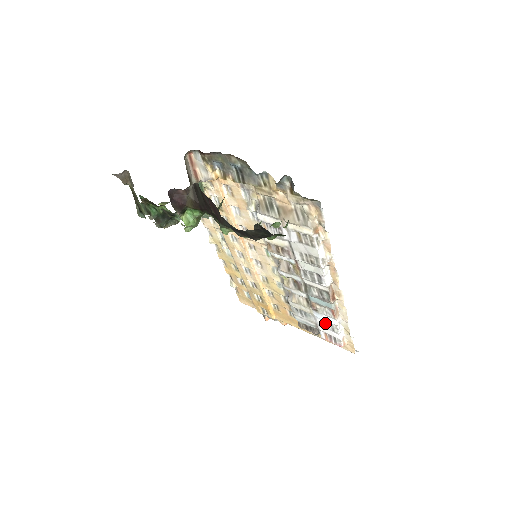
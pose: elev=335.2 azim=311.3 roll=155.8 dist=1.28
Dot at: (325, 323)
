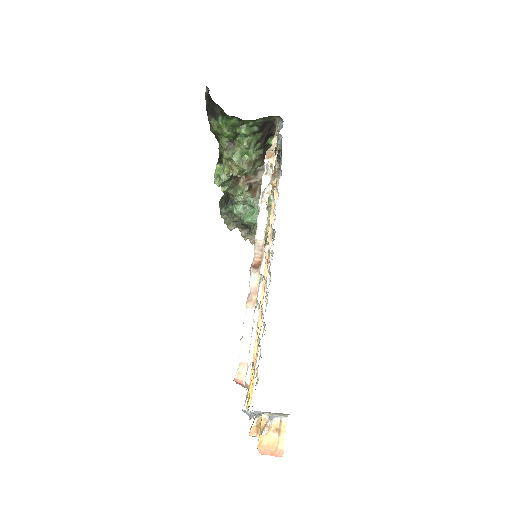
Dot at: occluded
